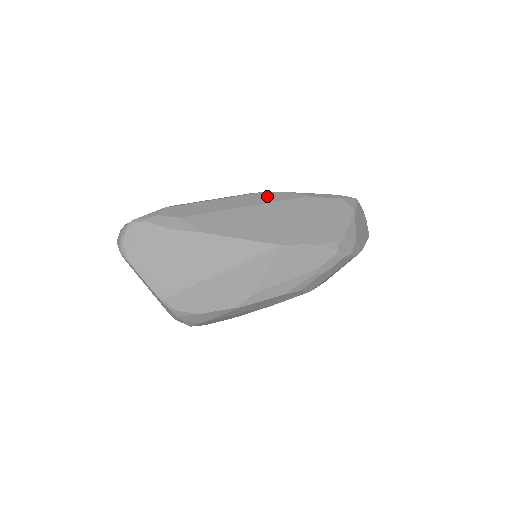
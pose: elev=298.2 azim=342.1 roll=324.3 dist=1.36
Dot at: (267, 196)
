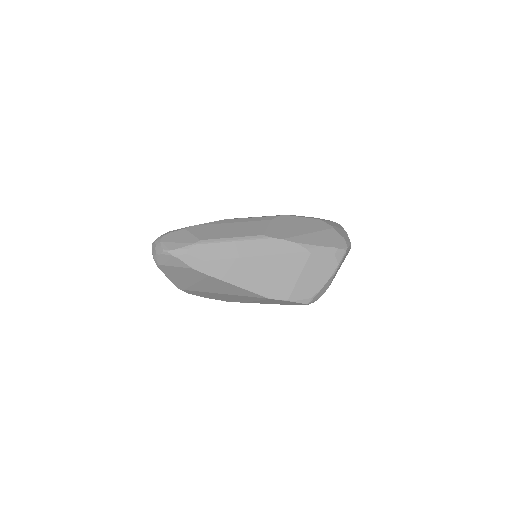
Dot at: (276, 245)
